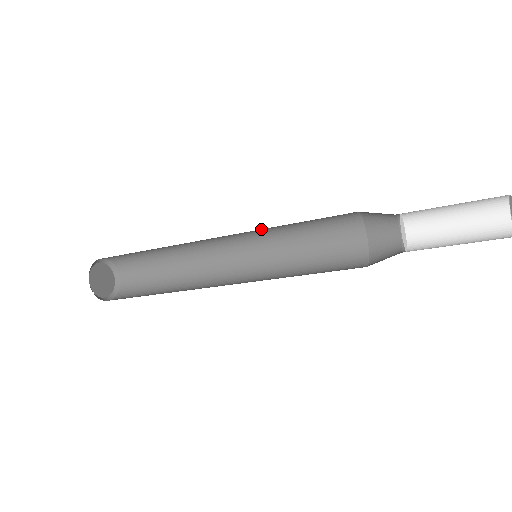
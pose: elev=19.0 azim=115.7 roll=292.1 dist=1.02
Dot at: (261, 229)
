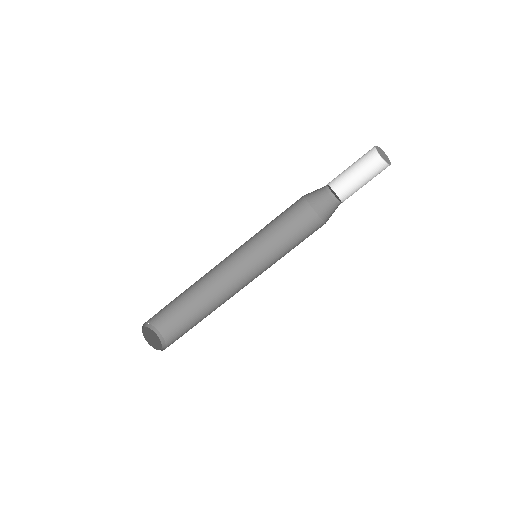
Dot at: (256, 243)
